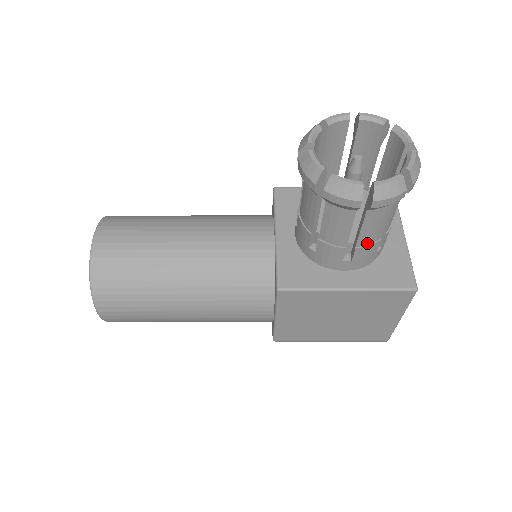
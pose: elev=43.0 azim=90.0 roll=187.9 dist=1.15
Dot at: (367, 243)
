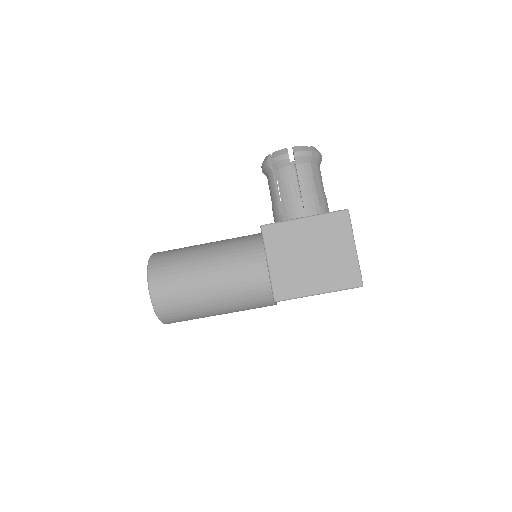
Dot at: (308, 193)
